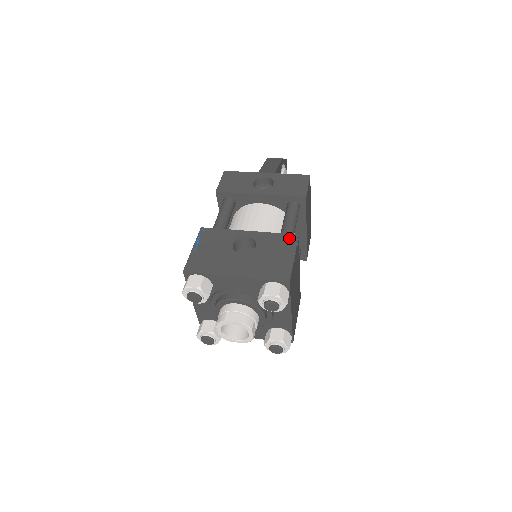
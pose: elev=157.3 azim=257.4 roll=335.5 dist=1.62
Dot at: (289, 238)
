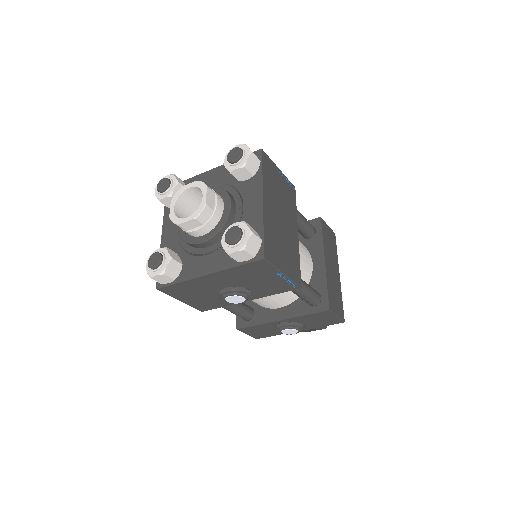
Dot at: occluded
